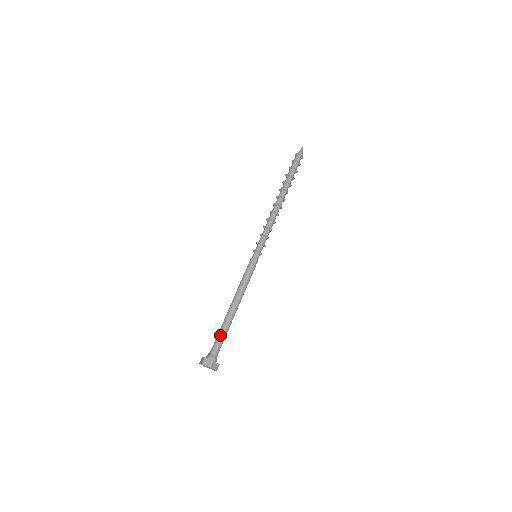
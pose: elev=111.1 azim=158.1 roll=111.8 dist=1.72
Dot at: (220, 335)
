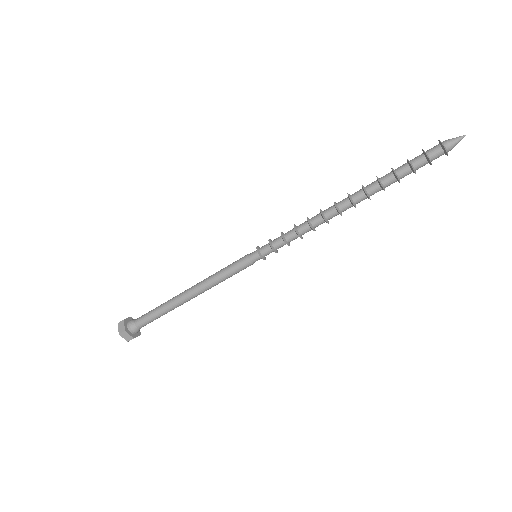
Dot at: (155, 316)
